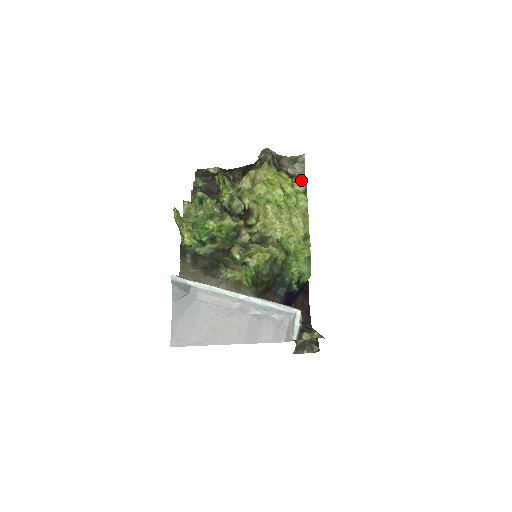
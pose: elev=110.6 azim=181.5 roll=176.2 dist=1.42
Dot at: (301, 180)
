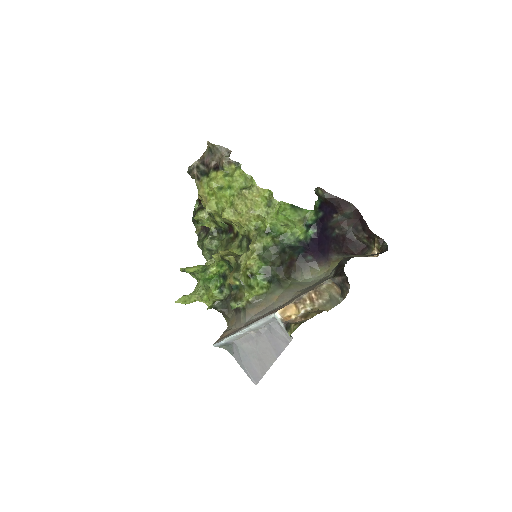
Dot at: (224, 163)
